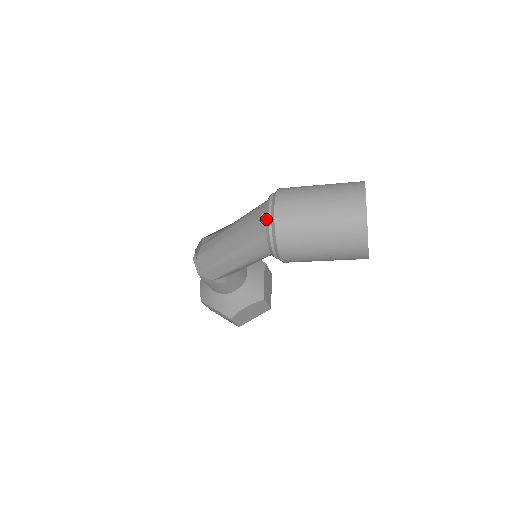
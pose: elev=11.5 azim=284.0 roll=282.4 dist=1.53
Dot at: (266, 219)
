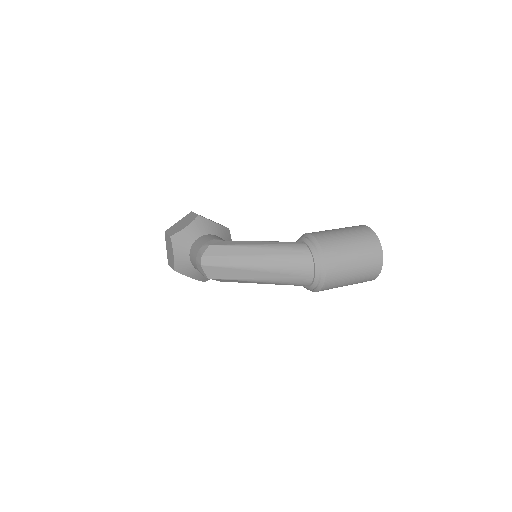
Dot at: (316, 276)
